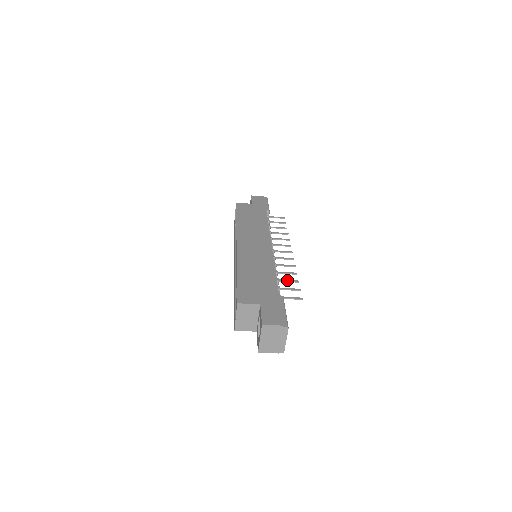
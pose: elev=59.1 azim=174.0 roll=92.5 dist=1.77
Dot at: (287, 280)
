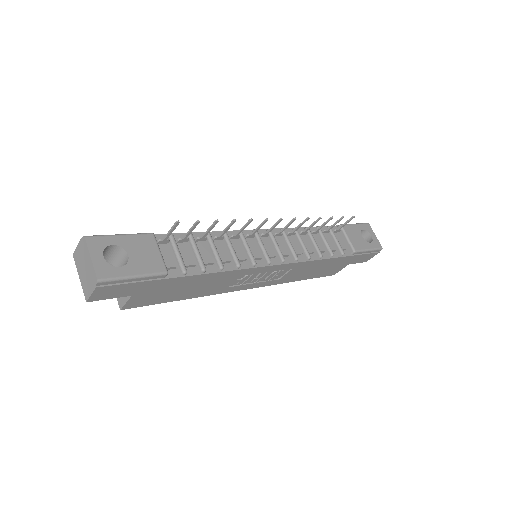
Dot at: (208, 230)
